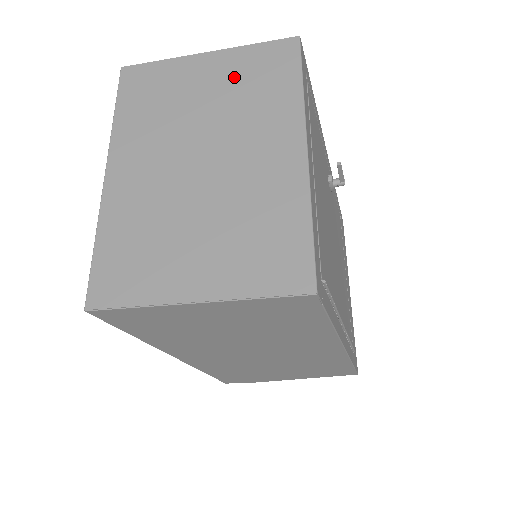
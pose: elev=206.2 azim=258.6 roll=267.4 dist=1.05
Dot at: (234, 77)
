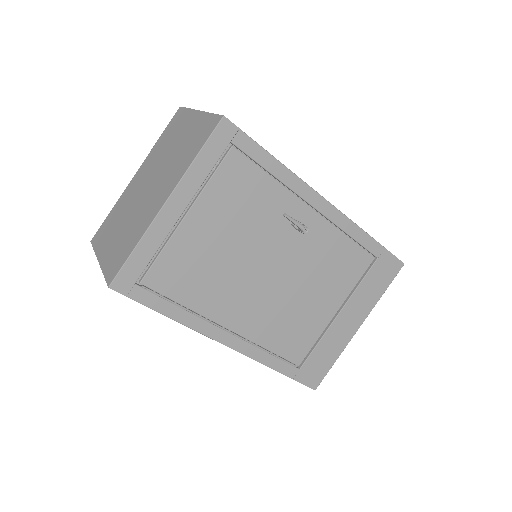
Dot at: (190, 136)
